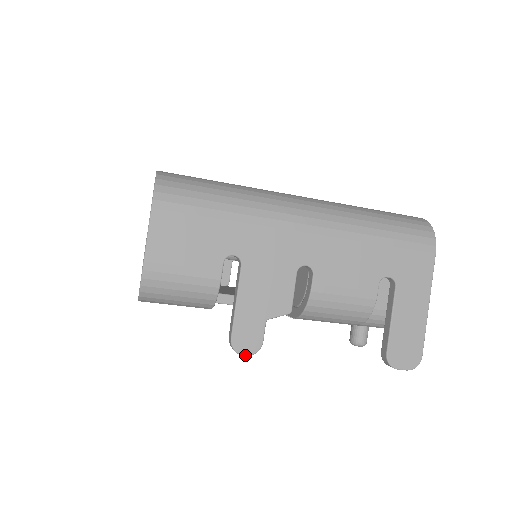
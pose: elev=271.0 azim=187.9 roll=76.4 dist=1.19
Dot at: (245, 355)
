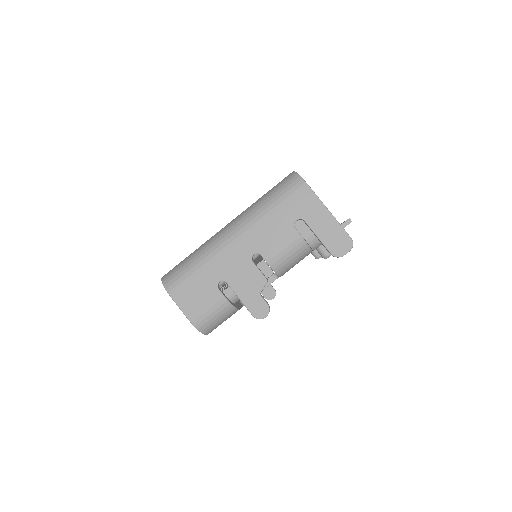
Dot at: (265, 317)
